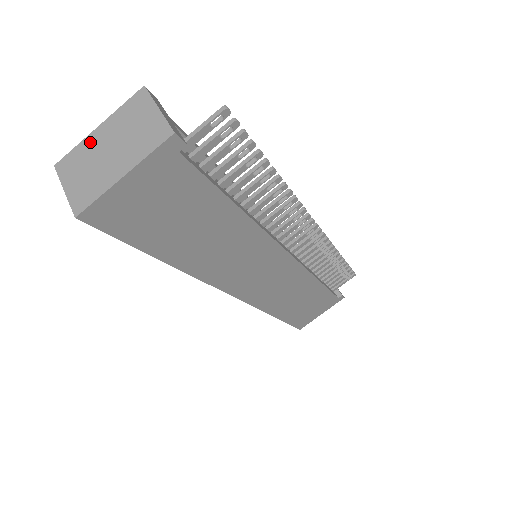
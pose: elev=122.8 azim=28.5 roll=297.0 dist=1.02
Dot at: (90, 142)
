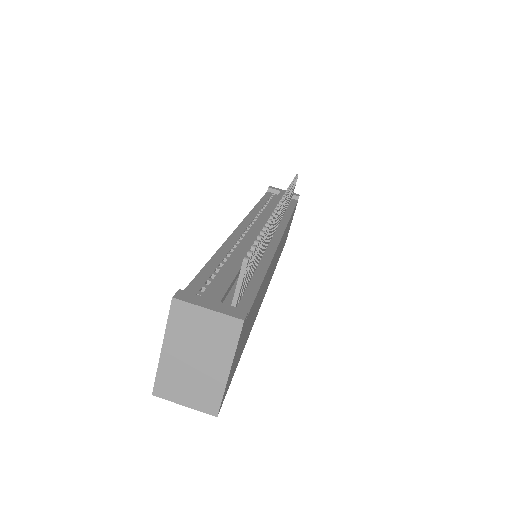
Dot at: (168, 363)
